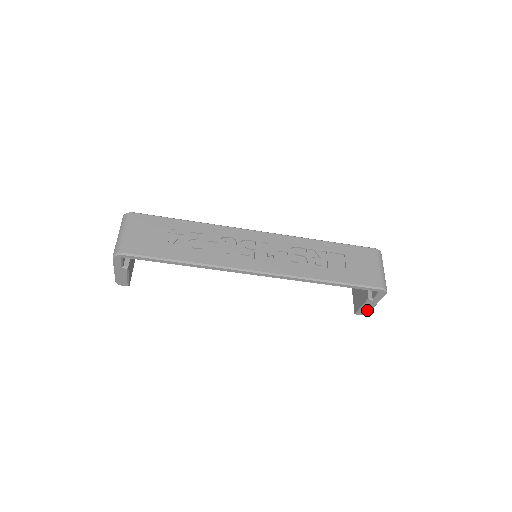
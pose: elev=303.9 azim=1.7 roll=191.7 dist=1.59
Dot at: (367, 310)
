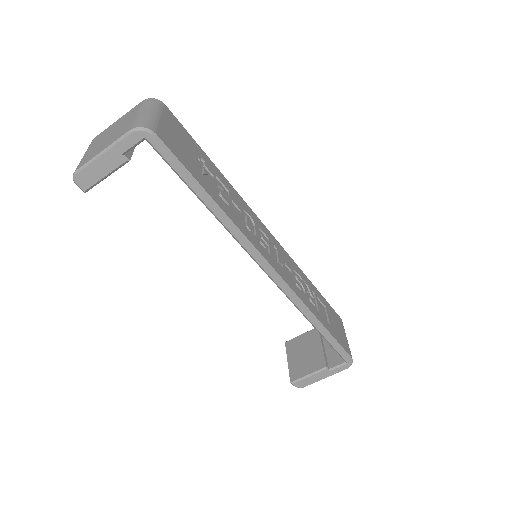
Dot at: (309, 382)
